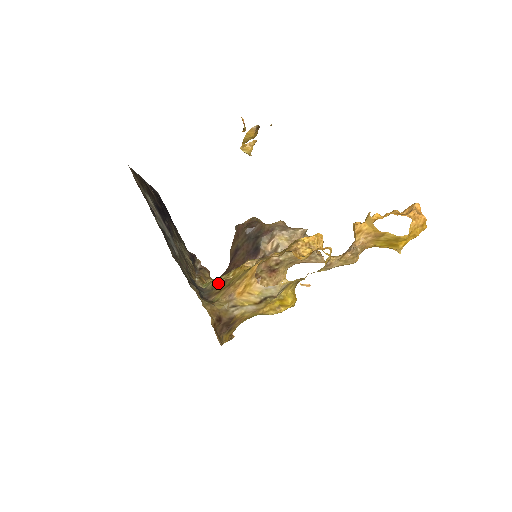
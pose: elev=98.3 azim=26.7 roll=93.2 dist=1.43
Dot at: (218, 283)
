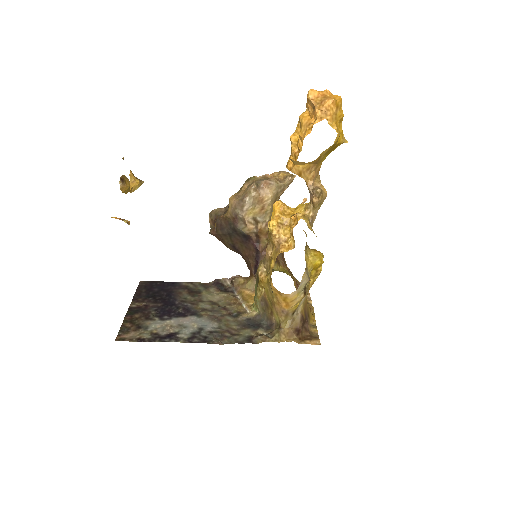
Dot at: (262, 303)
